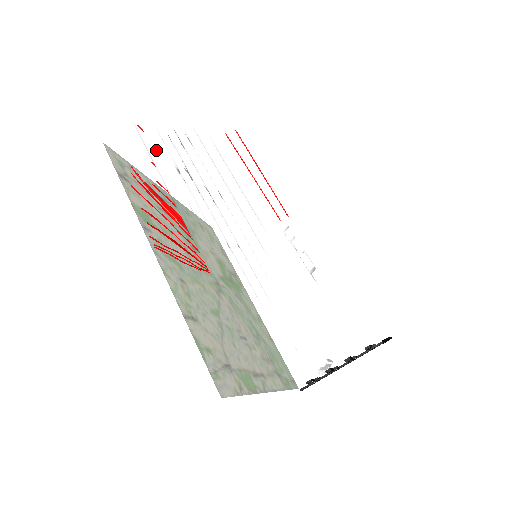
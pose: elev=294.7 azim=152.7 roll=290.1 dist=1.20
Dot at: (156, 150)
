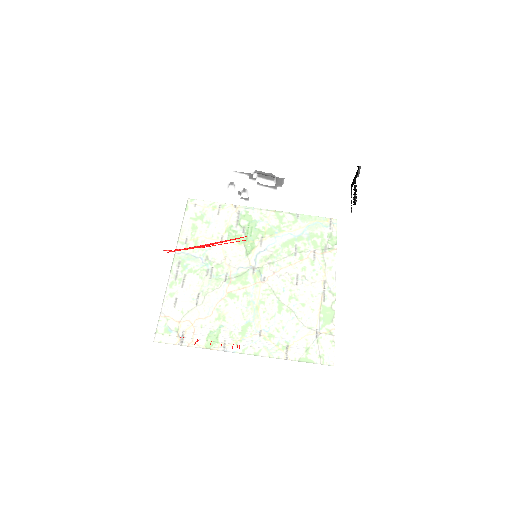
Dot at: occluded
